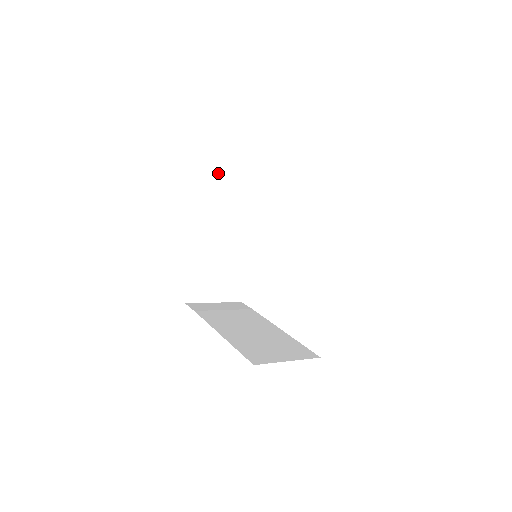
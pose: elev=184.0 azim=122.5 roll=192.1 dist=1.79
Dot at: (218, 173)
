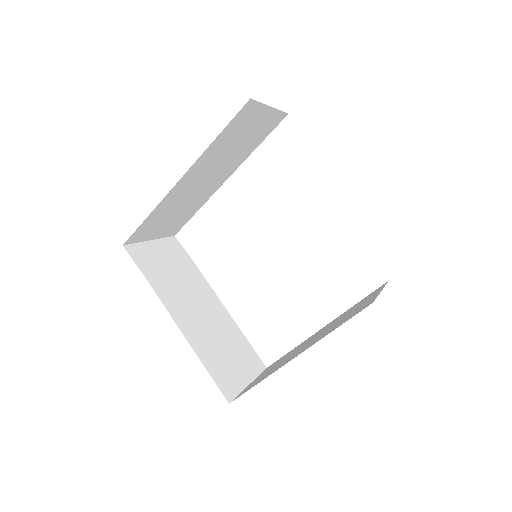
Dot at: (254, 113)
